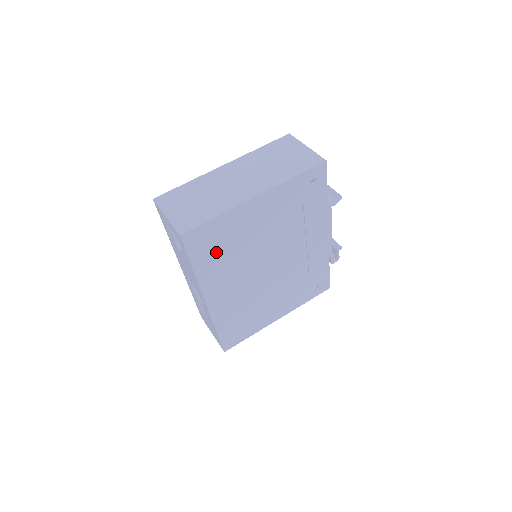
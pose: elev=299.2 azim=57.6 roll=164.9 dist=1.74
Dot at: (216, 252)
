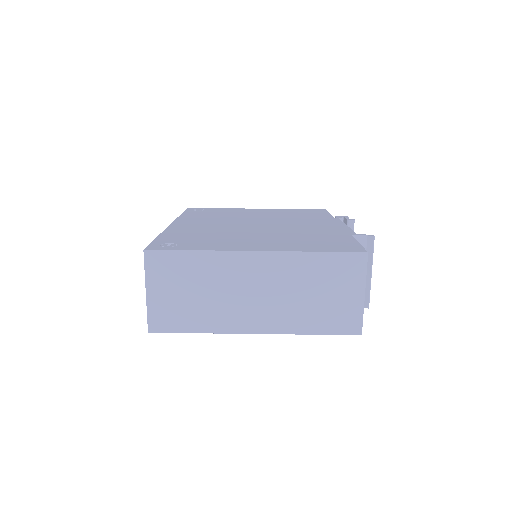
Dot at: occluded
